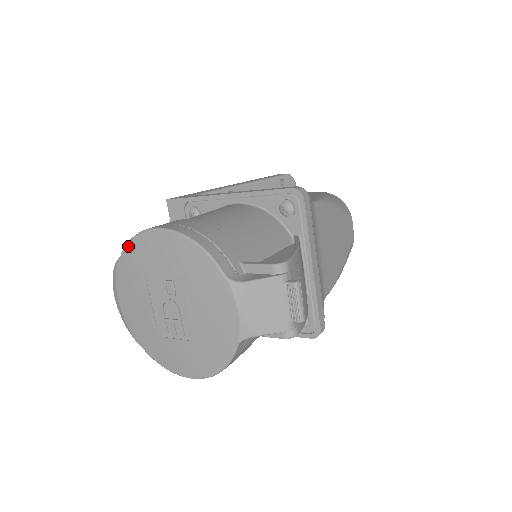
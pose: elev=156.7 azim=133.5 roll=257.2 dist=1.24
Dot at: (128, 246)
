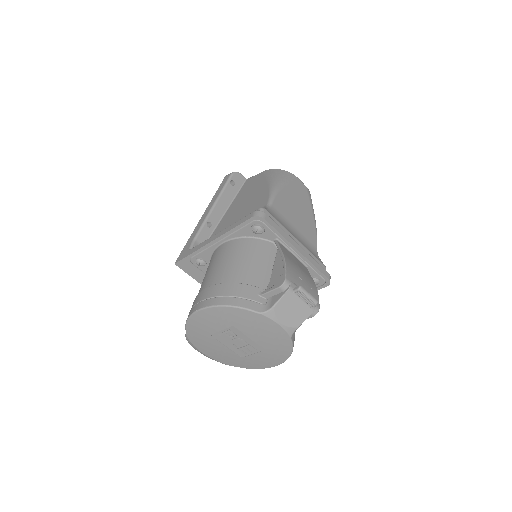
Dot at: (187, 326)
